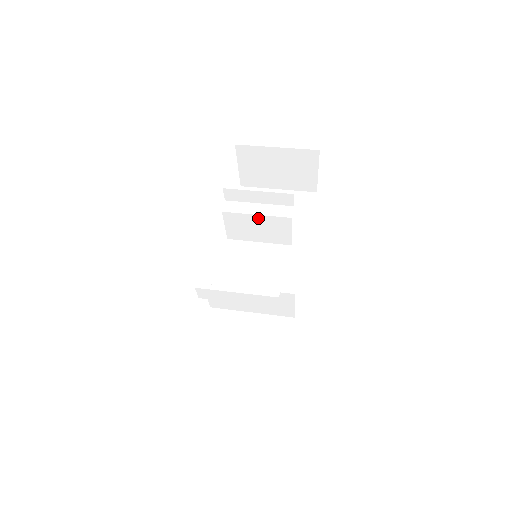
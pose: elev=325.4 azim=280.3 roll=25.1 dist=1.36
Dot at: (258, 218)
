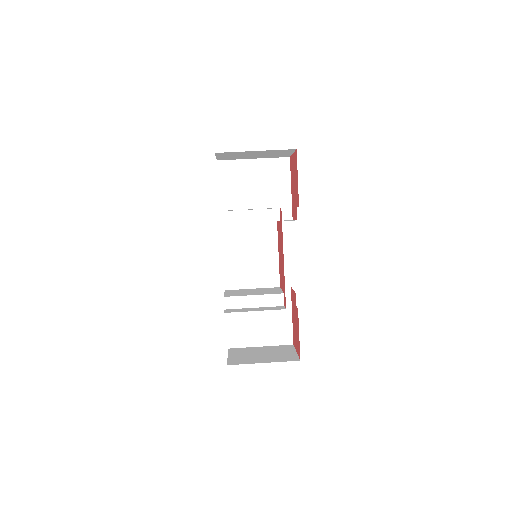
Dot at: (251, 222)
